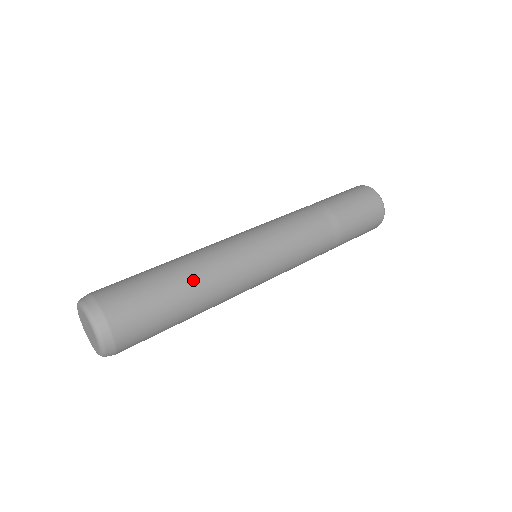
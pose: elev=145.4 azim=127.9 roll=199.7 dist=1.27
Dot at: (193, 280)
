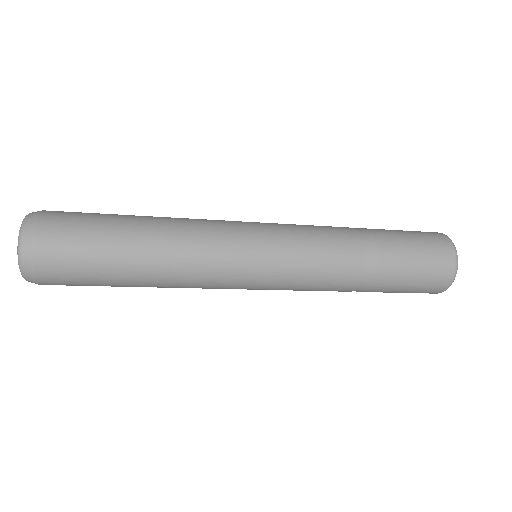
Dot at: occluded
